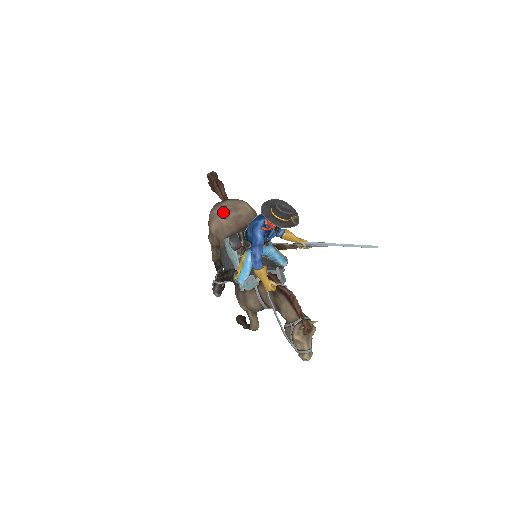
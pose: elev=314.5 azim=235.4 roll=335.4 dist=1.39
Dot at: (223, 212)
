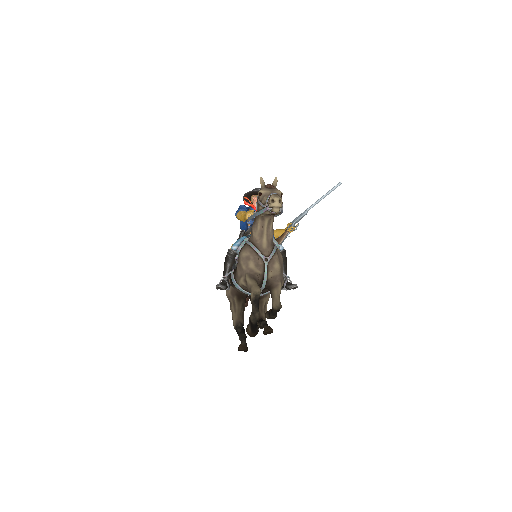
Dot at: occluded
